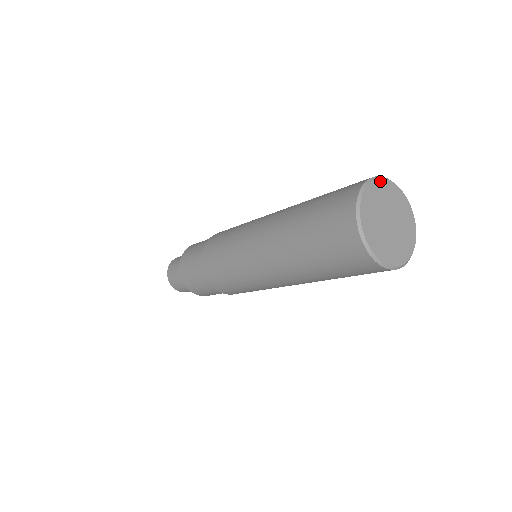
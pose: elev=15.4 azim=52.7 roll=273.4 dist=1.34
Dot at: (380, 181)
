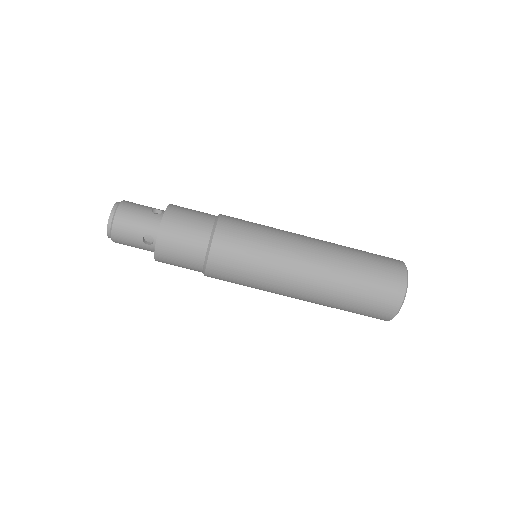
Dot at: (407, 275)
